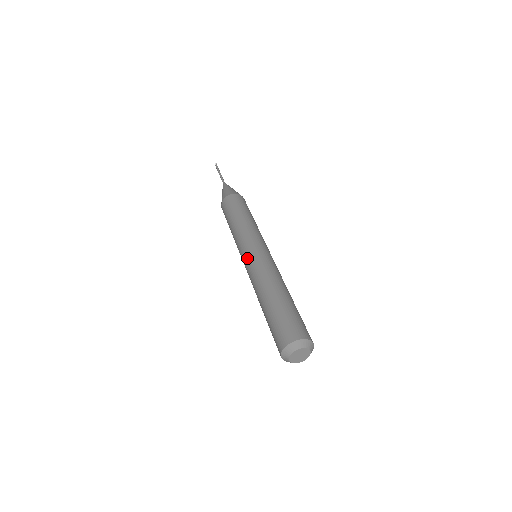
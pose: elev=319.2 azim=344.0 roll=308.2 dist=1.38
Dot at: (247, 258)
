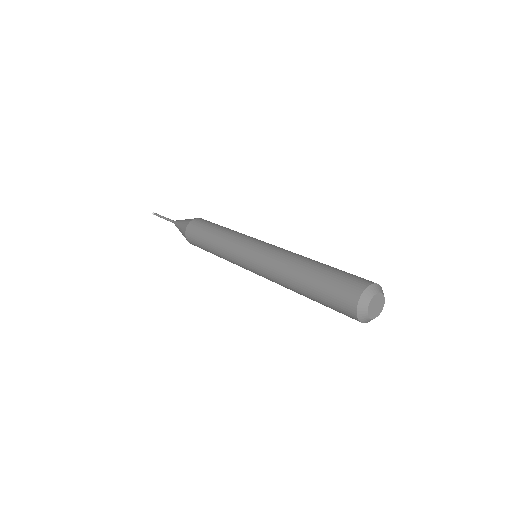
Dot at: (250, 265)
